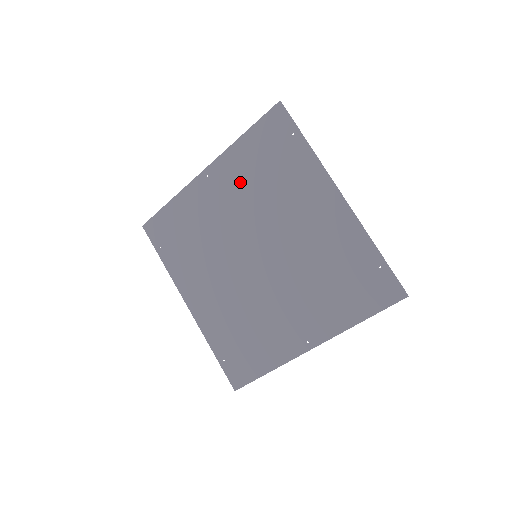
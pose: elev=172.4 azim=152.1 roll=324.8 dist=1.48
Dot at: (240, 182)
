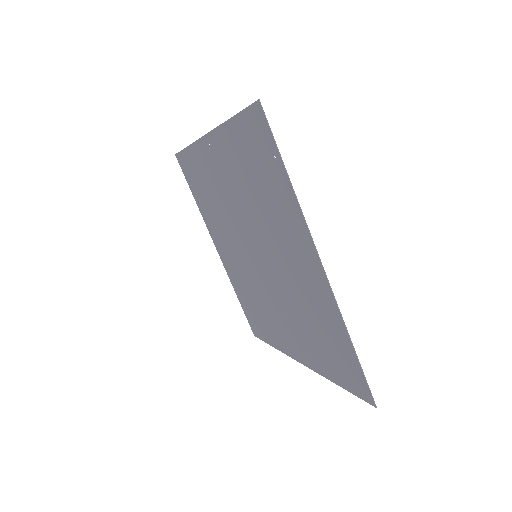
Dot at: (235, 174)
